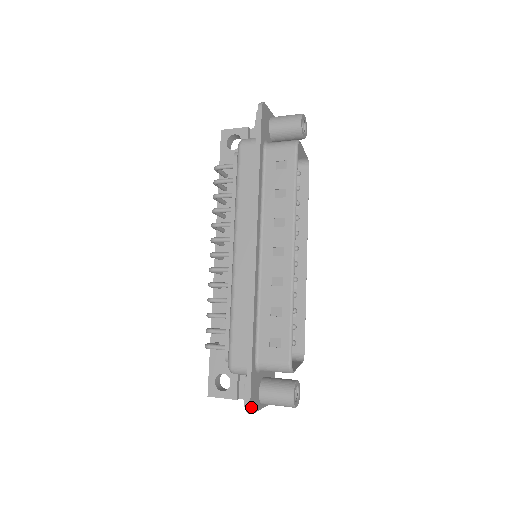
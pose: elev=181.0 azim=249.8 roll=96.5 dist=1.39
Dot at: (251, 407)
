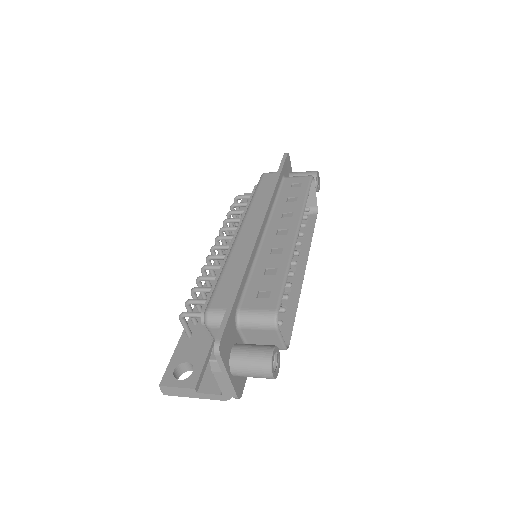
Dot at: (221, 344)
